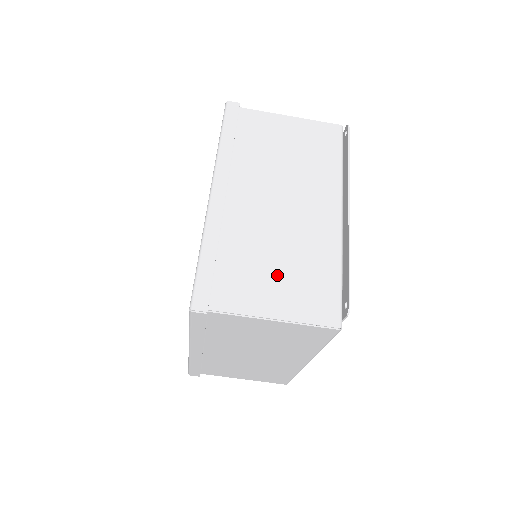
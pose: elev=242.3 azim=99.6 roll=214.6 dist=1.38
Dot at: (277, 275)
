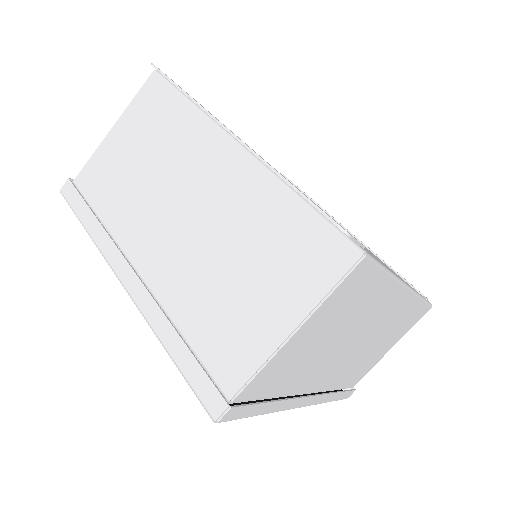
Dot at: (248, 284)
